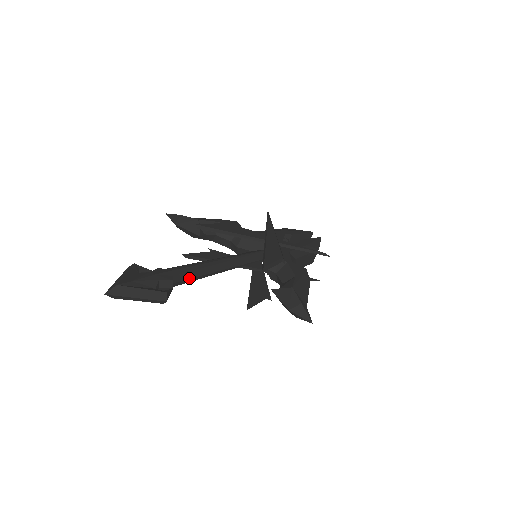
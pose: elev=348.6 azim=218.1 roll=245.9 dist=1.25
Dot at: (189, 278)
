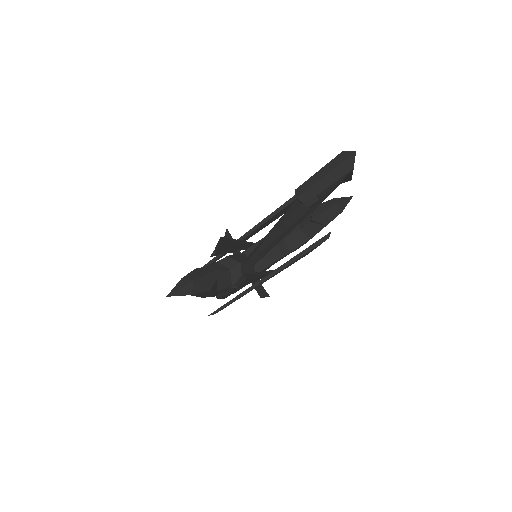
Dot at: occluded
